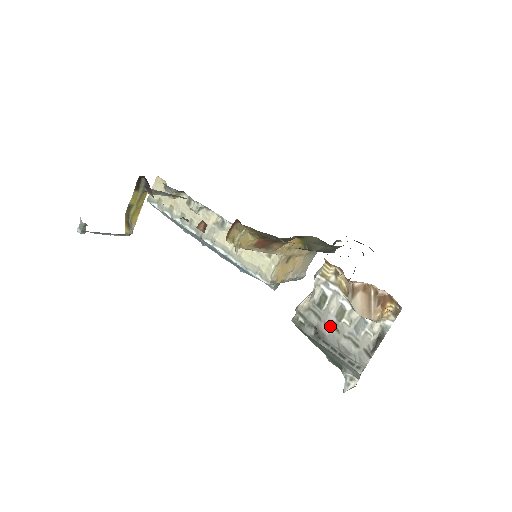
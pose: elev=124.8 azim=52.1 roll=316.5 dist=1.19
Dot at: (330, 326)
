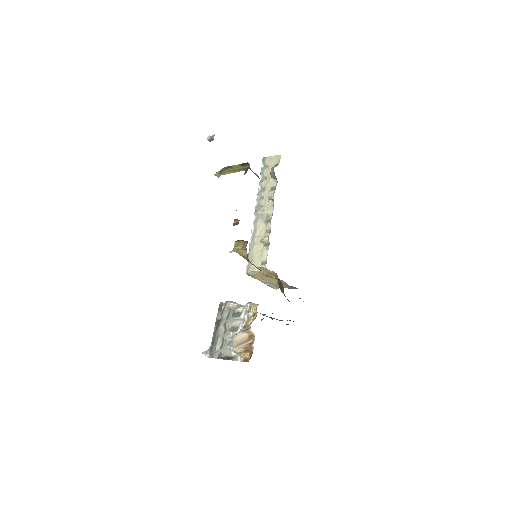
Dot at: (225, 327)
